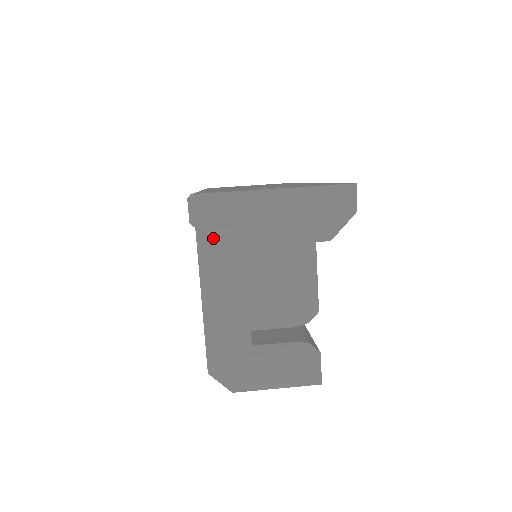
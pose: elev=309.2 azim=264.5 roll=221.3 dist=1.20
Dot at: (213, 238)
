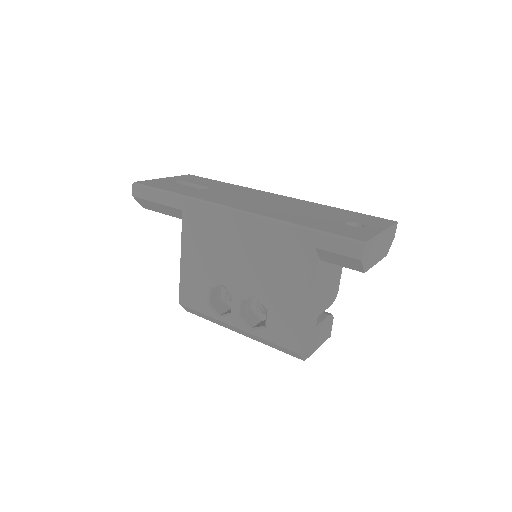
Dot at: (364, 267)
